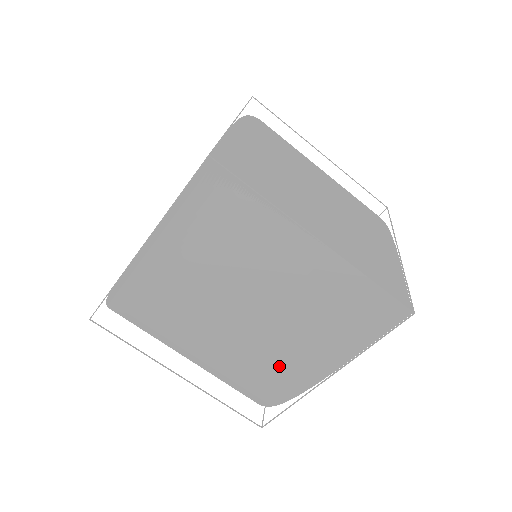
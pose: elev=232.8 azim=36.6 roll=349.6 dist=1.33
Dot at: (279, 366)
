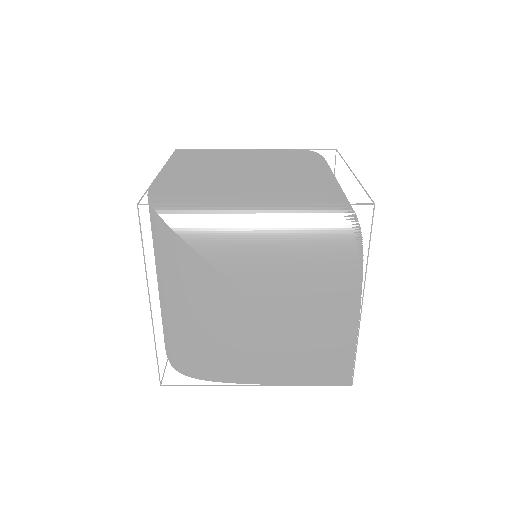
Dot at: (234, 354)
